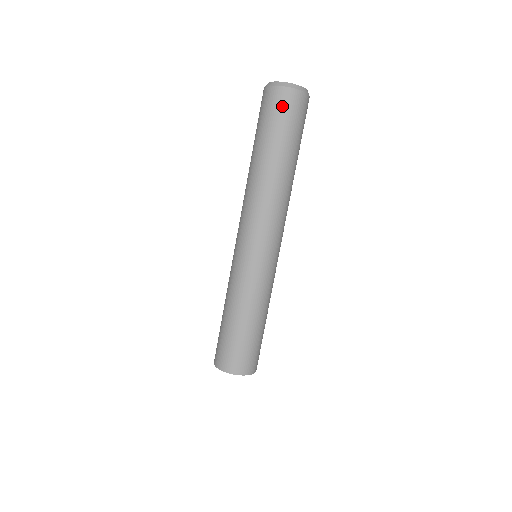
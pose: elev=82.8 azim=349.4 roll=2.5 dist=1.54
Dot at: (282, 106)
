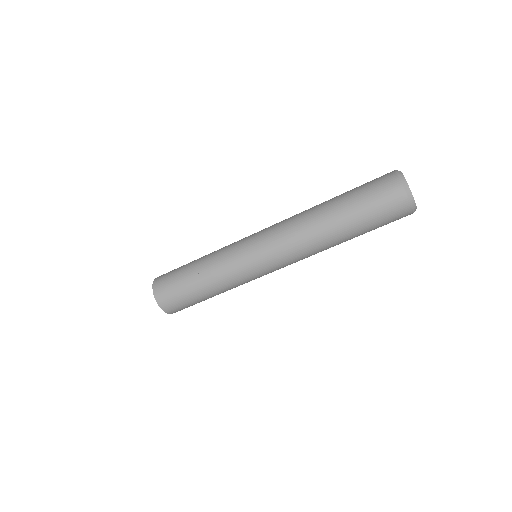
Dot at: (393, 214)
